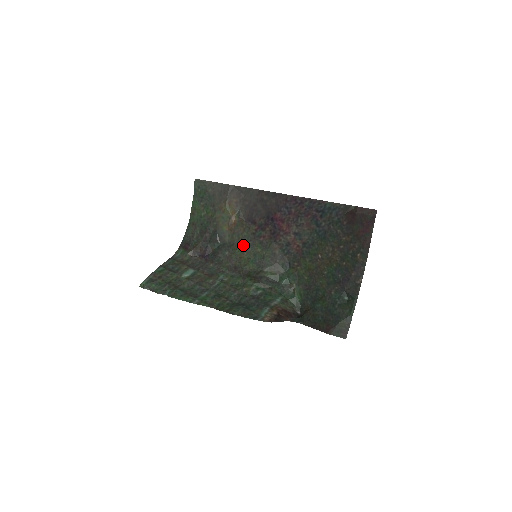
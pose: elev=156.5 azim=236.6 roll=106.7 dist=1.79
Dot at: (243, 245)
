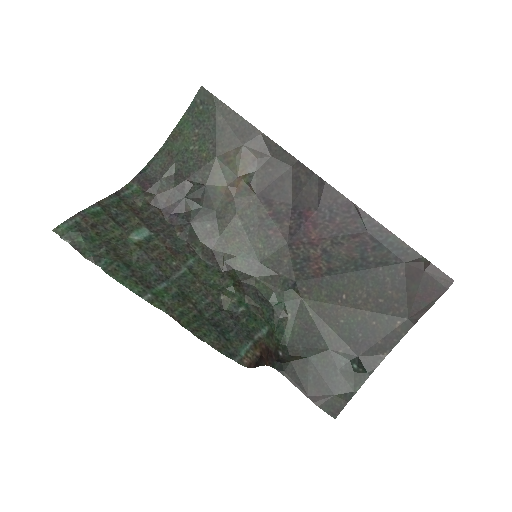
Dot at: (238, 227)
